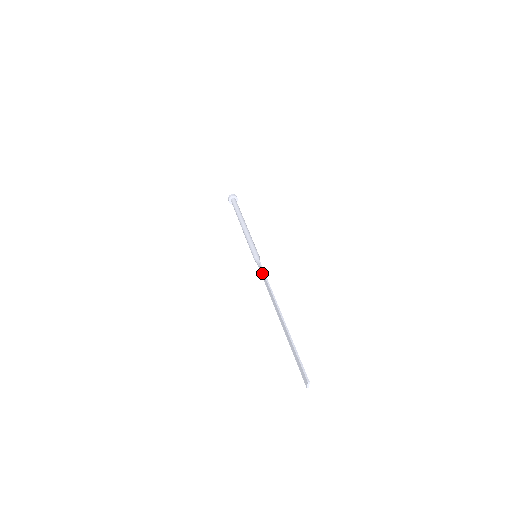
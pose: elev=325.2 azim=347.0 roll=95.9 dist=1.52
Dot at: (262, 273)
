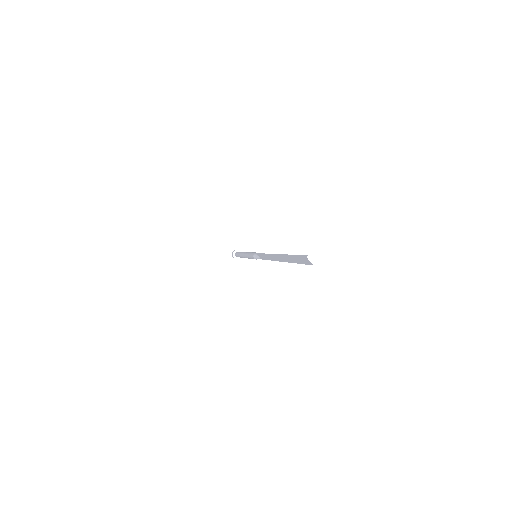
Dot at: (261, 257)
